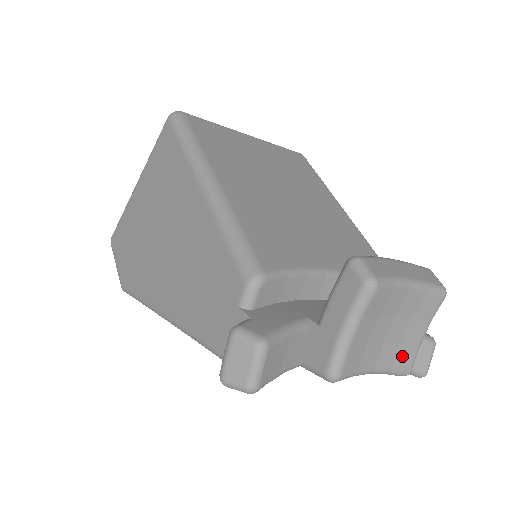
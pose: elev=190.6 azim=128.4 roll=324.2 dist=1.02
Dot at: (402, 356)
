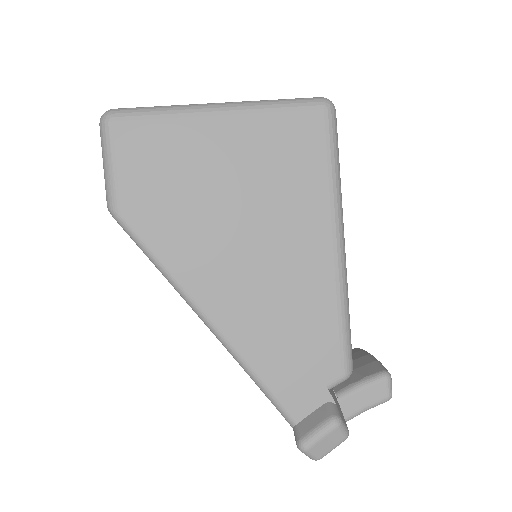
Dot at: occluded
